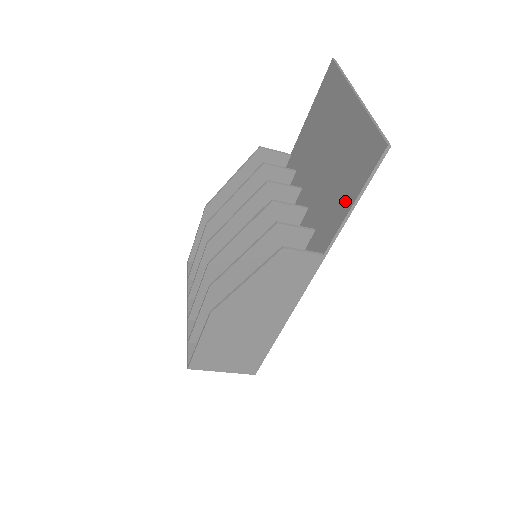
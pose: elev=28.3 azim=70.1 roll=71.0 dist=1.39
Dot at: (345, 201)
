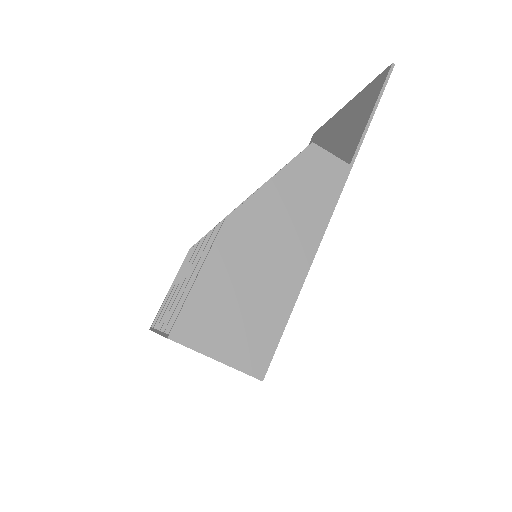
Dot at: (362, 122)
